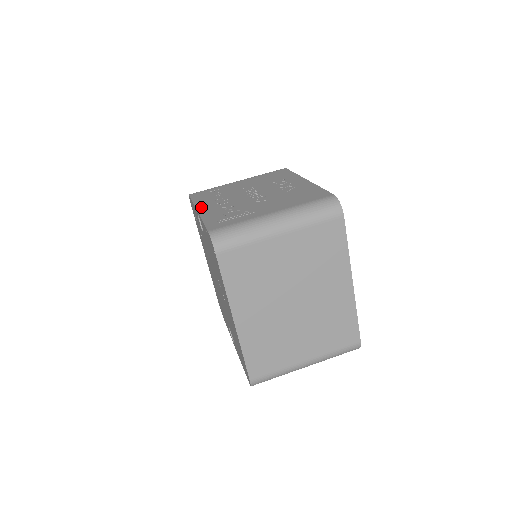
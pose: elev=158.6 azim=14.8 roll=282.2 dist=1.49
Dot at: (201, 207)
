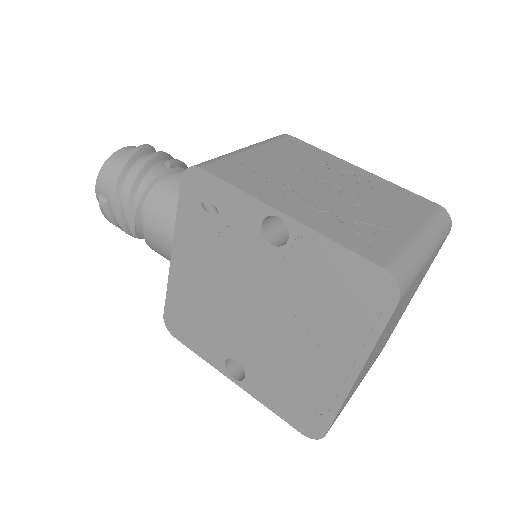
Dot at: (280, 206)
